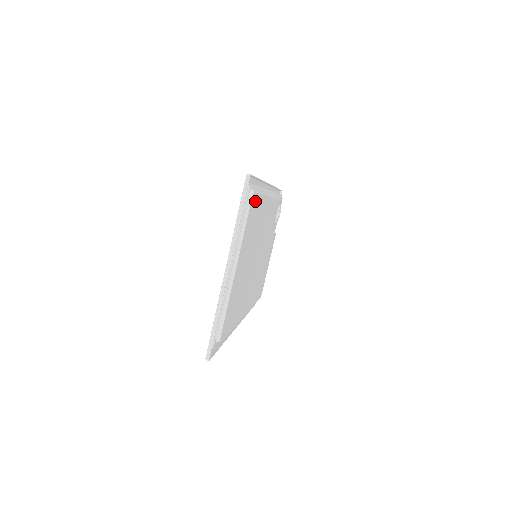
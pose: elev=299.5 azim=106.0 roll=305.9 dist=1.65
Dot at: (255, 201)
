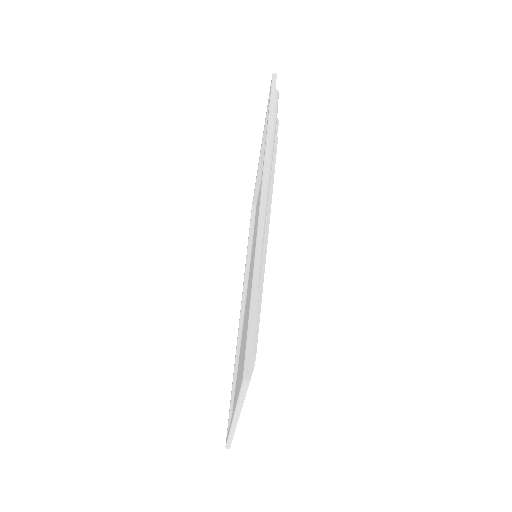
Dot at: occluded
